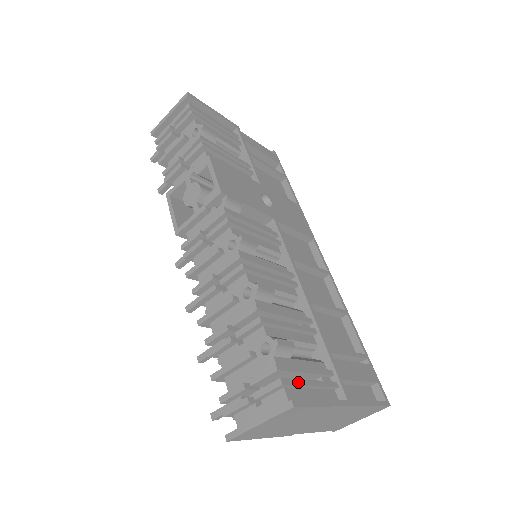
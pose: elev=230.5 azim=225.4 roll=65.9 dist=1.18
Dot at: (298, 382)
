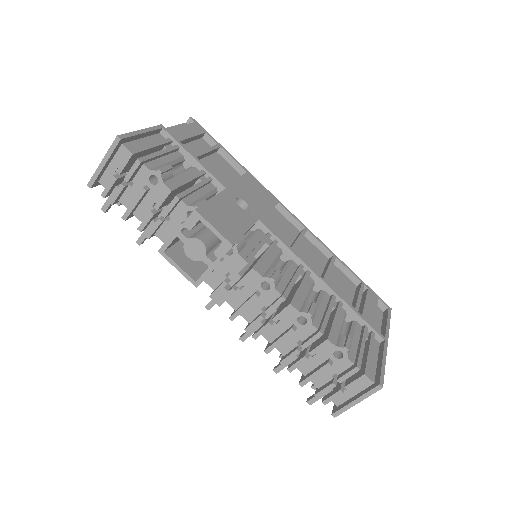
Dot at: (368, 363)
